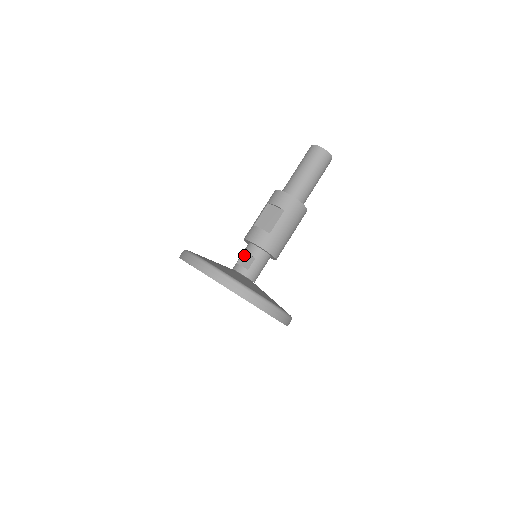
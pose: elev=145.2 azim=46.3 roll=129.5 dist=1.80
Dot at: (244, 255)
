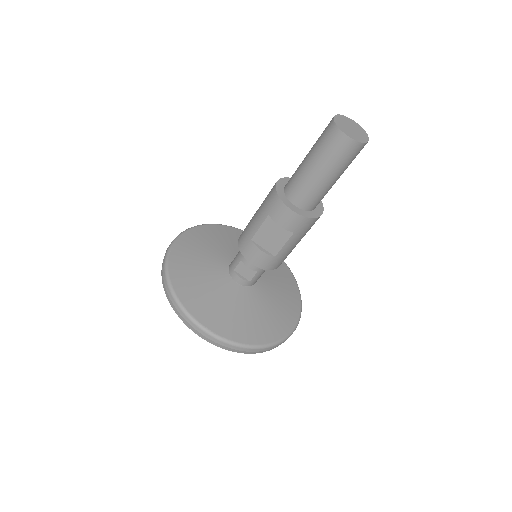
Dot at: (242, 264)
